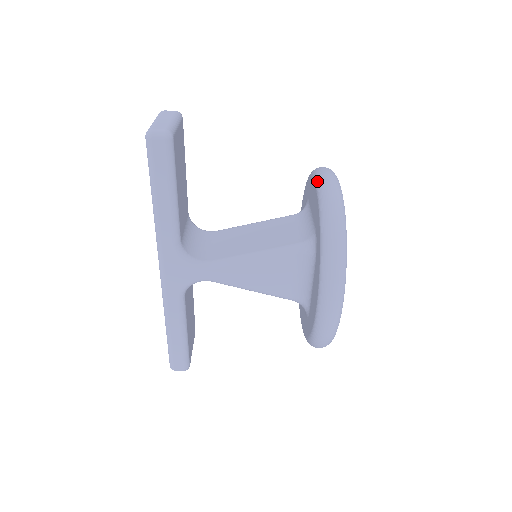
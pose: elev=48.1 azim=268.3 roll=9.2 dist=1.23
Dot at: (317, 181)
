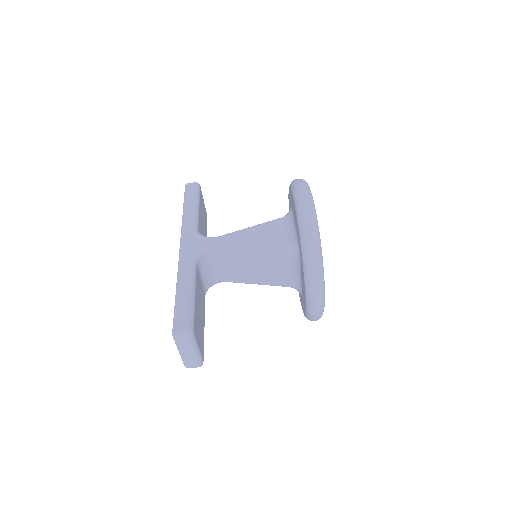
Dot at: occluded
